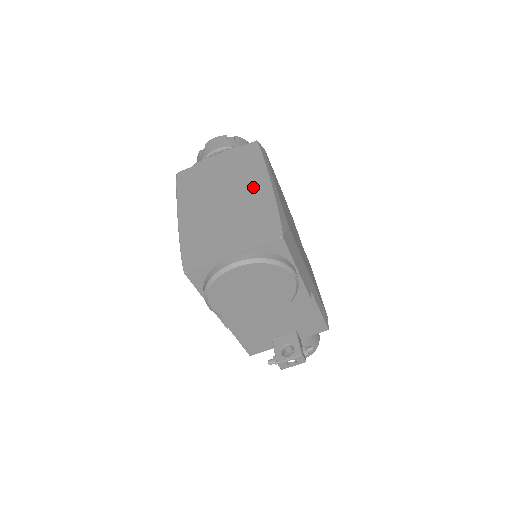
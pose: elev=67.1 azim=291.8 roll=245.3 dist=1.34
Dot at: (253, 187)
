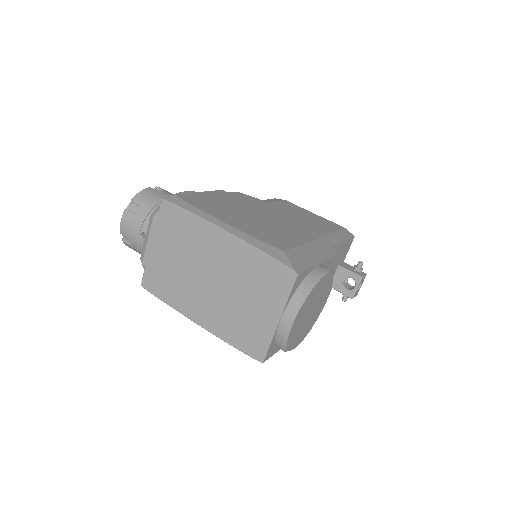
Dot at: (219, 248)
